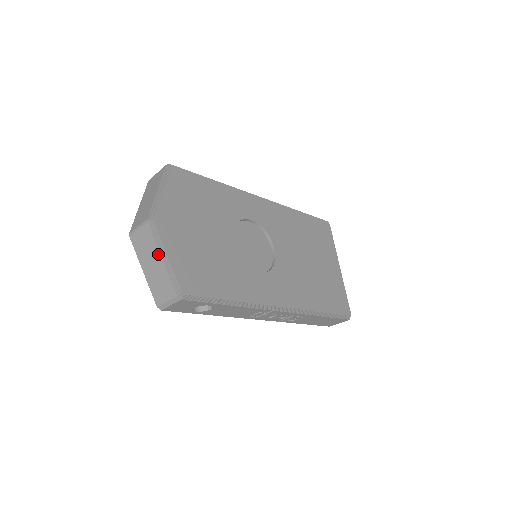
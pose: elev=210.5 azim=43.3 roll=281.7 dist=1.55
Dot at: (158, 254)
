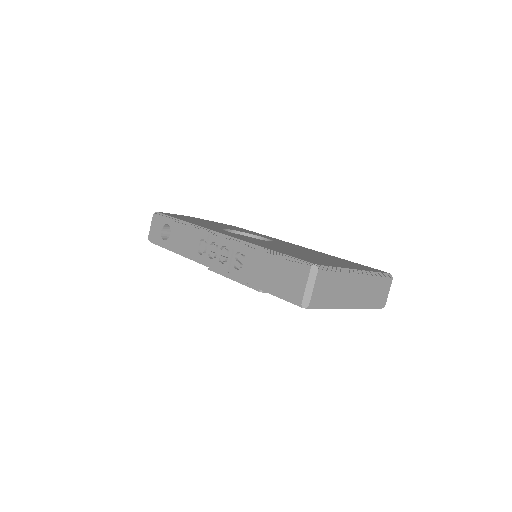
Dot at: occluded
